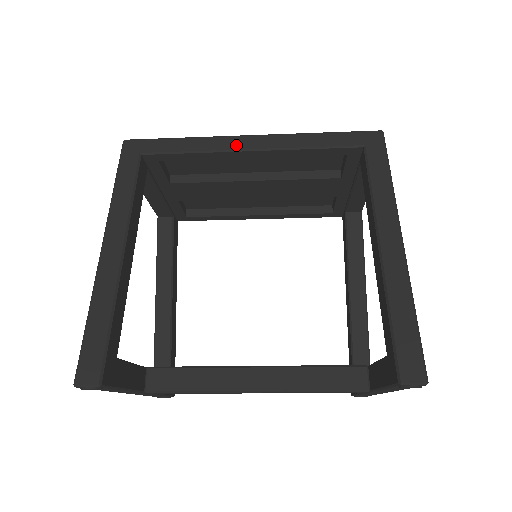
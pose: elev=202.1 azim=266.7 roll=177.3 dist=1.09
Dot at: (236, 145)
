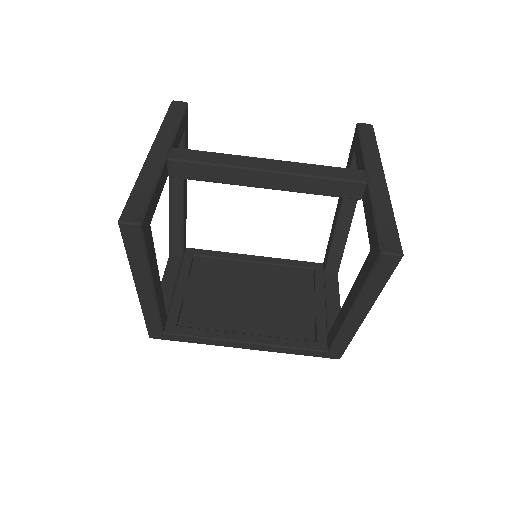
Dot at: occluded
